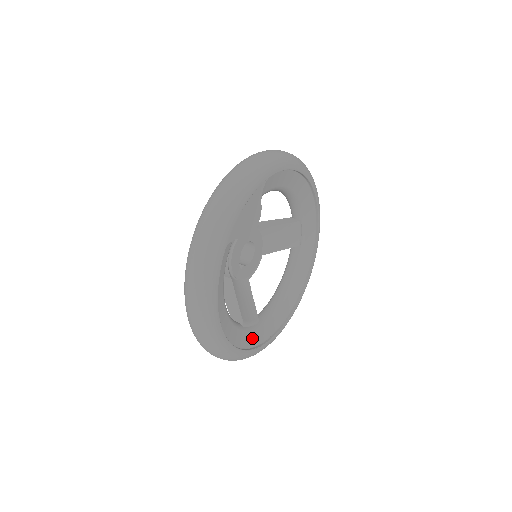
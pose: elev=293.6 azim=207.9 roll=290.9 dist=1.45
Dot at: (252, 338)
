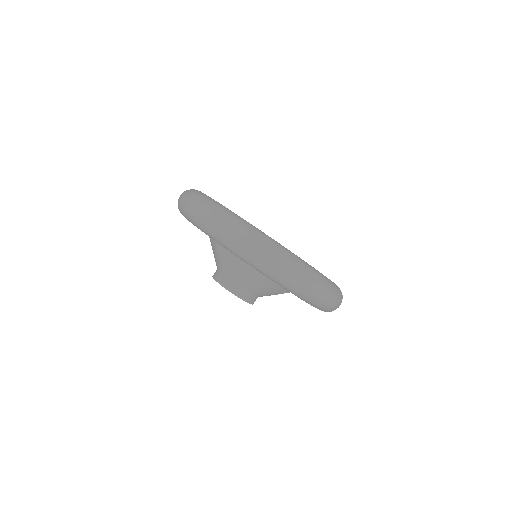
Dot at: occluded
